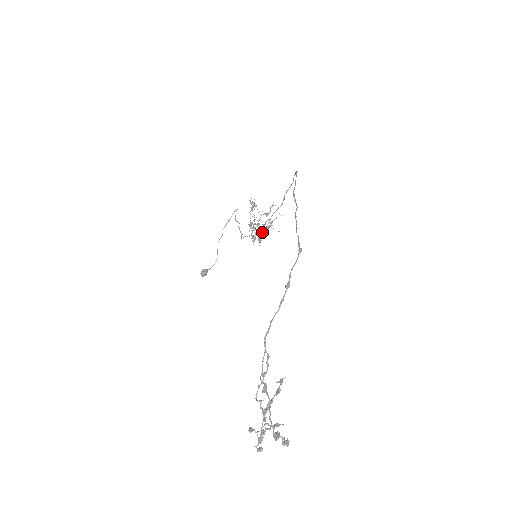
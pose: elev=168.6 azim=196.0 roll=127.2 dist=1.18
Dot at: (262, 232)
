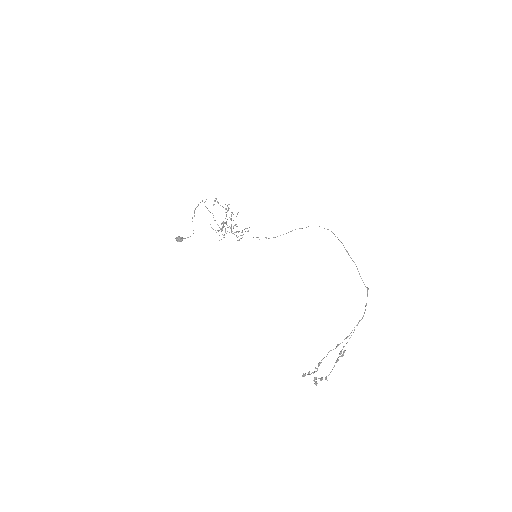
Dot at: occluded
